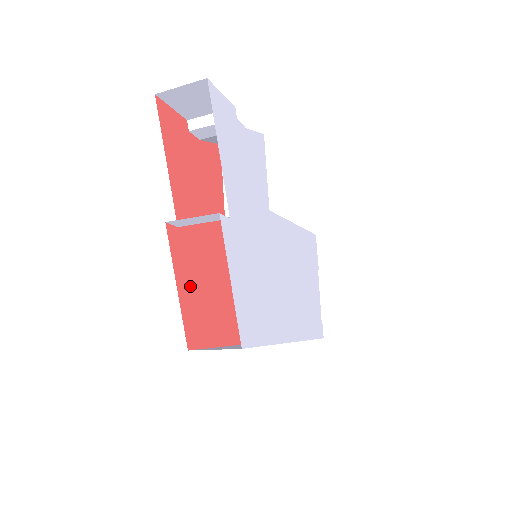
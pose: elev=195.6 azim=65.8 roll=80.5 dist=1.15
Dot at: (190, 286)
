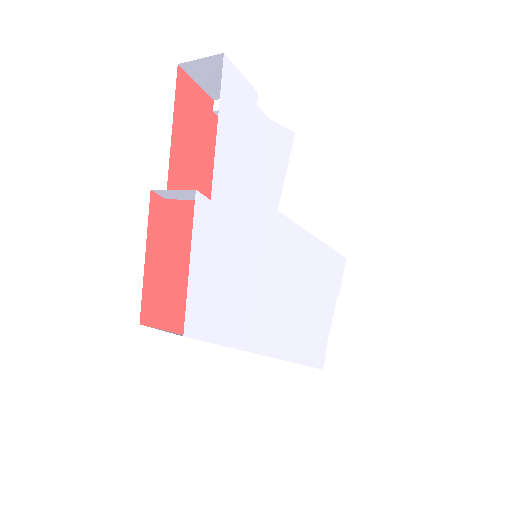
Dot at: (164, 262)
